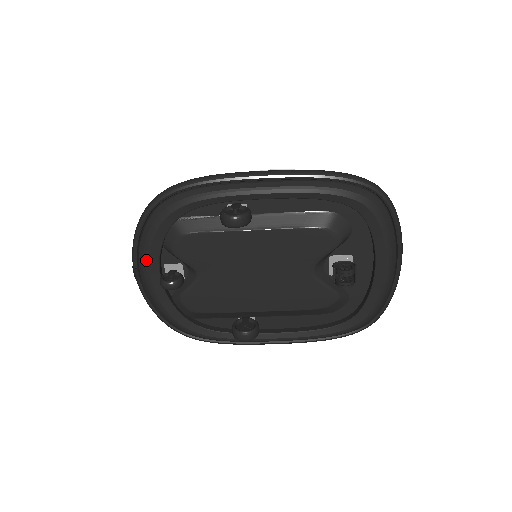
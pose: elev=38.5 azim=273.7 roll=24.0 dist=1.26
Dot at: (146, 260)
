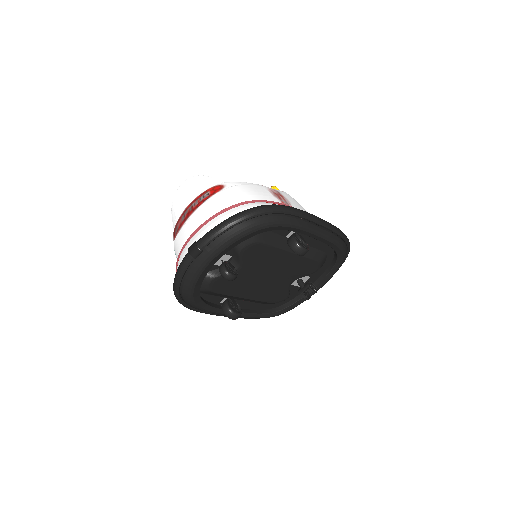
Dot at: (220, 250)
